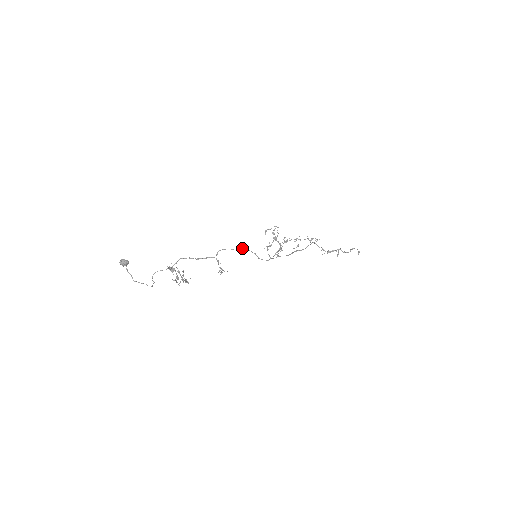
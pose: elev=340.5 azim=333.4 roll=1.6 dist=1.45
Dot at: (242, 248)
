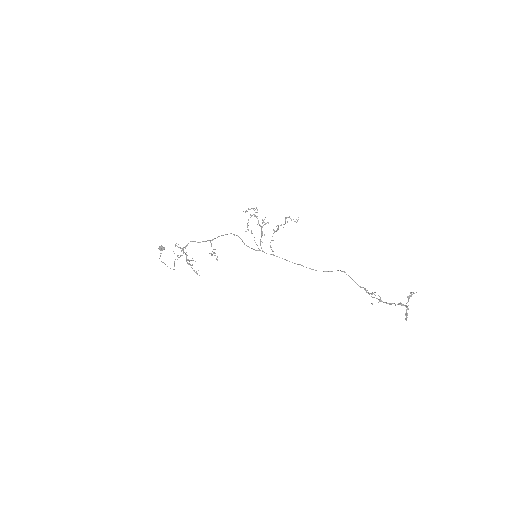
Dot at: (233, 234)
